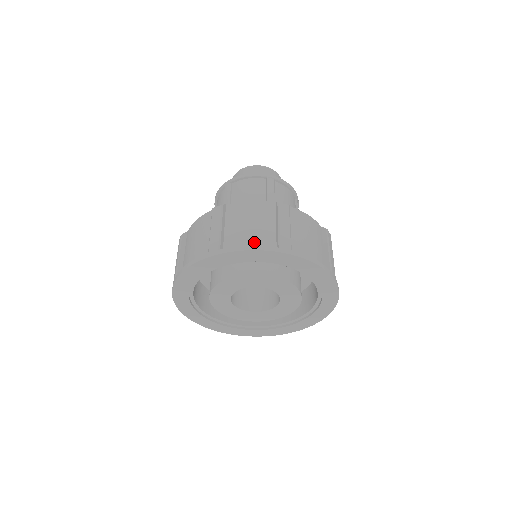
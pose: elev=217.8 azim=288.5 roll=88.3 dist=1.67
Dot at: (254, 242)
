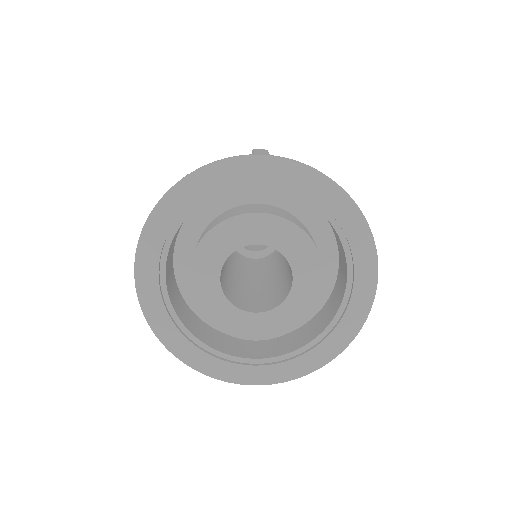
Dot at: occluded
